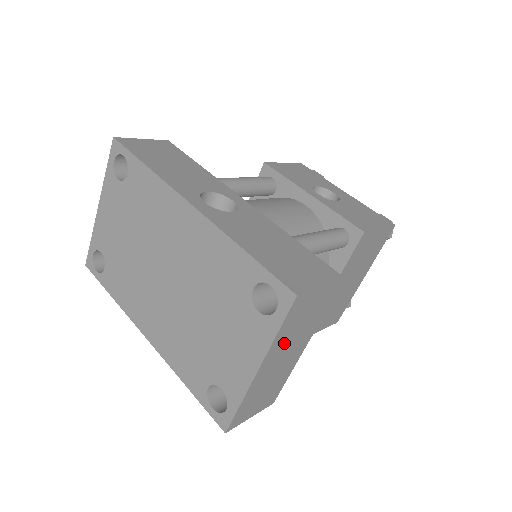
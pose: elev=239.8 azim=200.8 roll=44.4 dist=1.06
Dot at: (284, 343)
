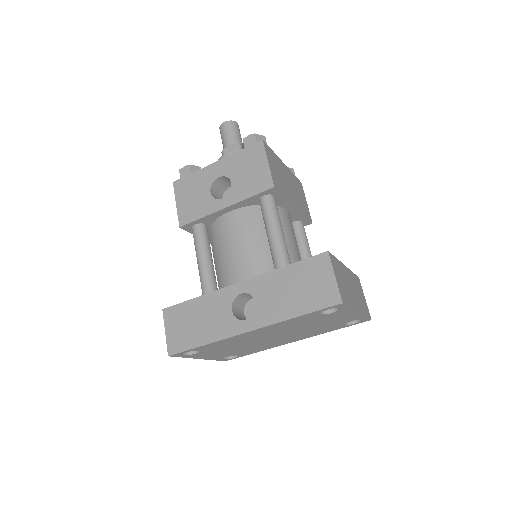
Dot at: (350, 295)
